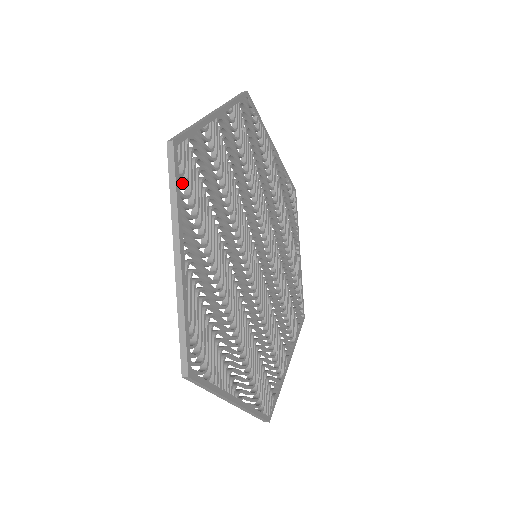
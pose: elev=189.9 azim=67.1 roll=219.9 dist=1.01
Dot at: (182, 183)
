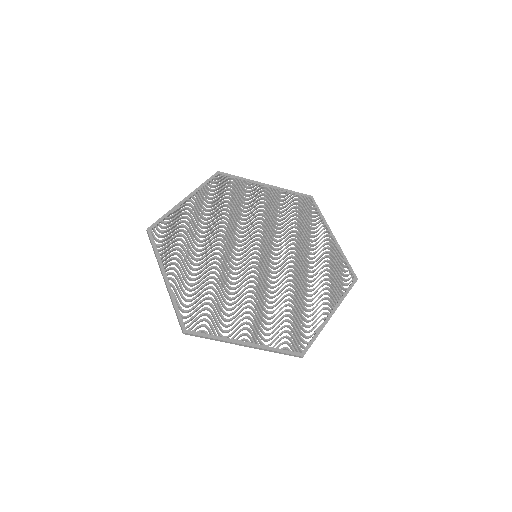
Dot at: (214, 186)
